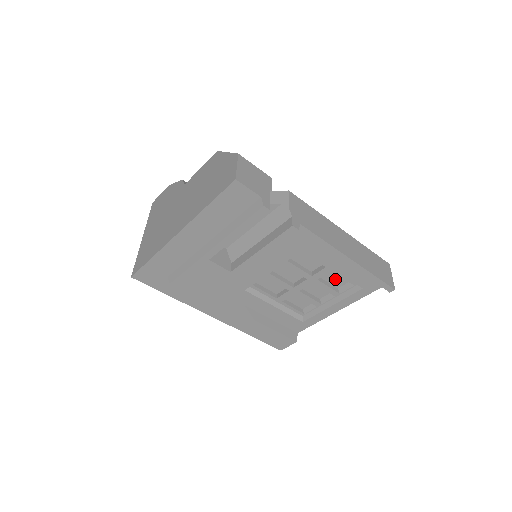
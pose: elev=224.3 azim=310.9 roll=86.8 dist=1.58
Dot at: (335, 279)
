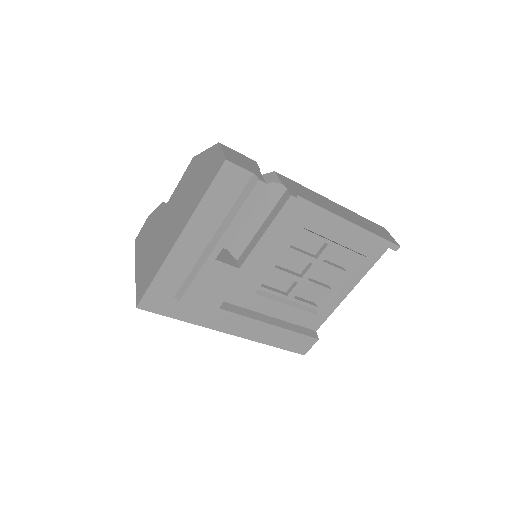
Dot at: (338, 259)
